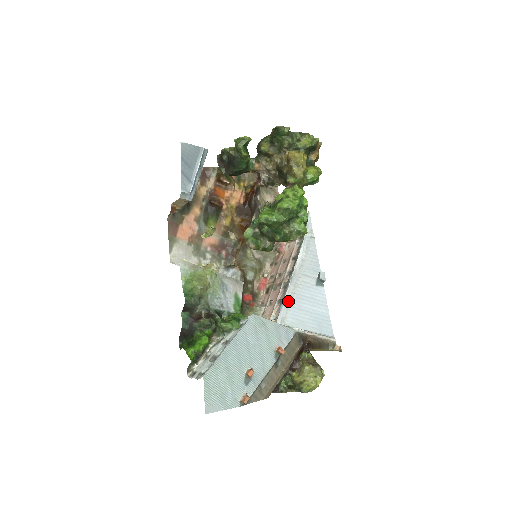
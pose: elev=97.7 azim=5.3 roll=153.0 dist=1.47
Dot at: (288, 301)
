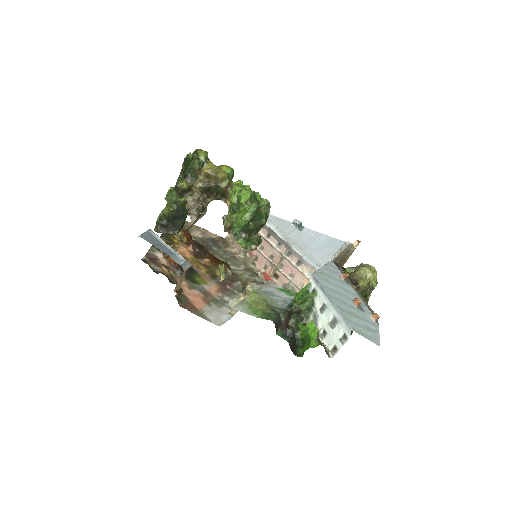
Dot at: (305, 254)
